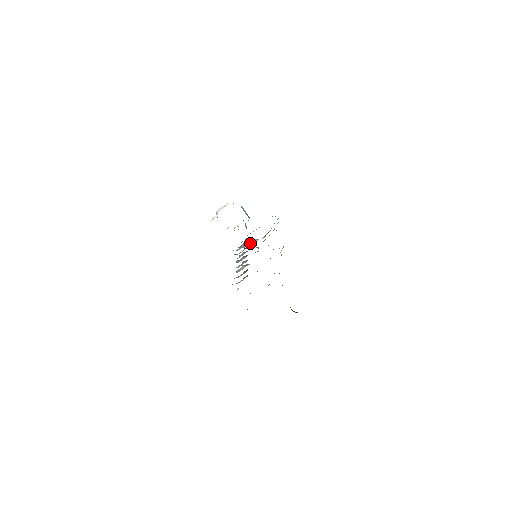
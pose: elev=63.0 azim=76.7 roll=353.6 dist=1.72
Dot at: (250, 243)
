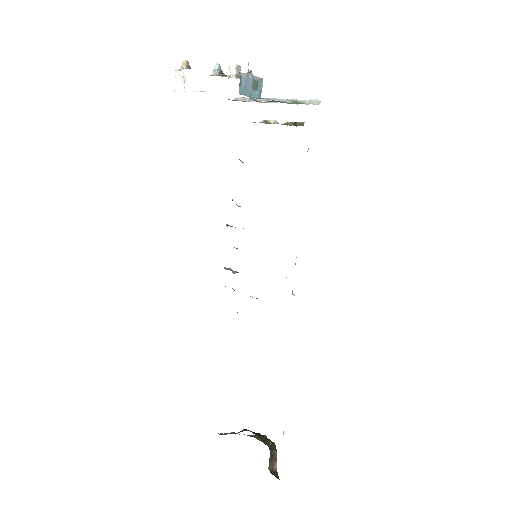
Dot at: occluded
